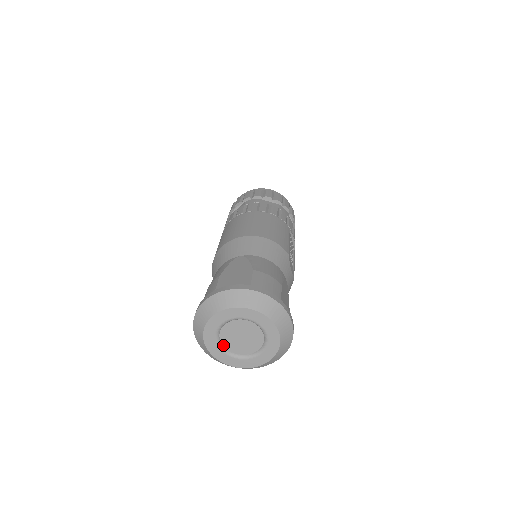
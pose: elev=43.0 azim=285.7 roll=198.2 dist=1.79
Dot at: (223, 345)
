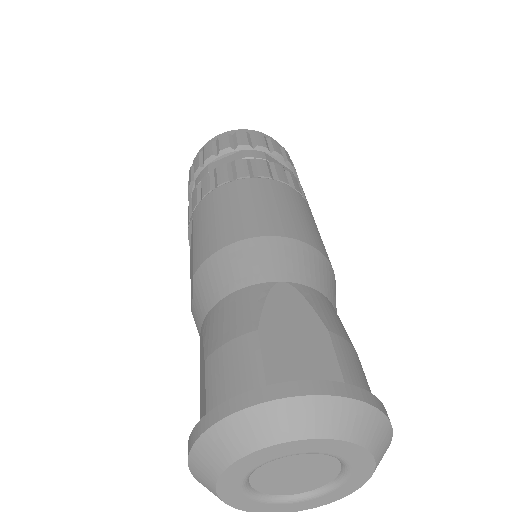
Dot at: (250, 482)
